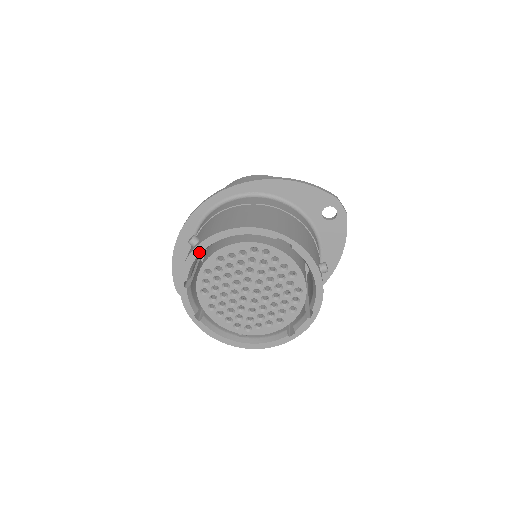
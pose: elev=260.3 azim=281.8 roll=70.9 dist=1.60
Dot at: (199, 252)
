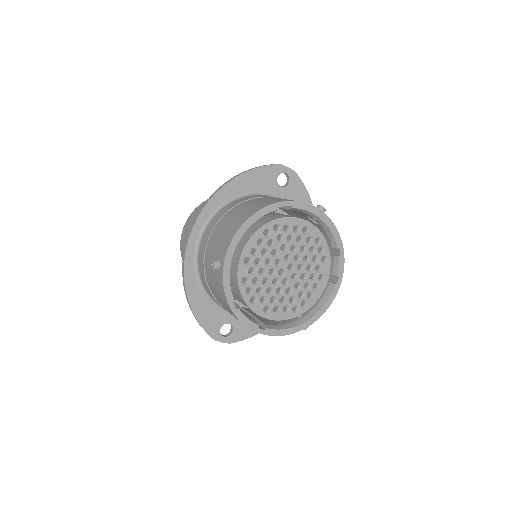
Dot at: (229, 267)
